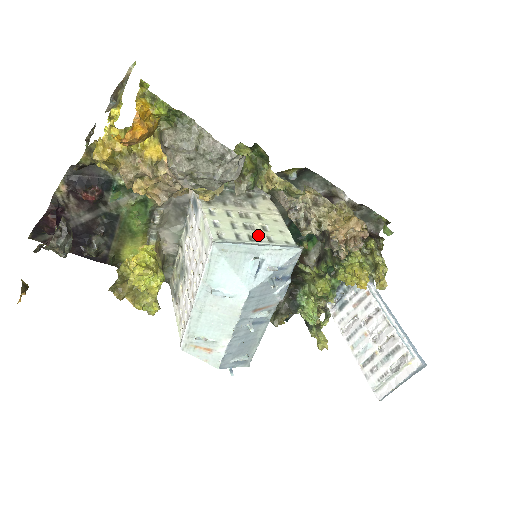
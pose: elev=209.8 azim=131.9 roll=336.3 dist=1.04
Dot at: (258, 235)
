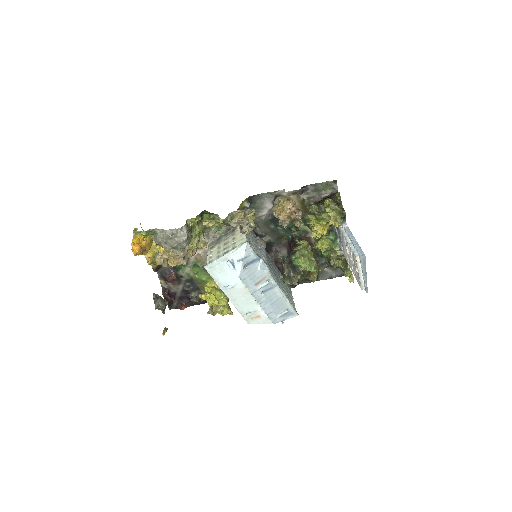
Dot at: (229, 249)
